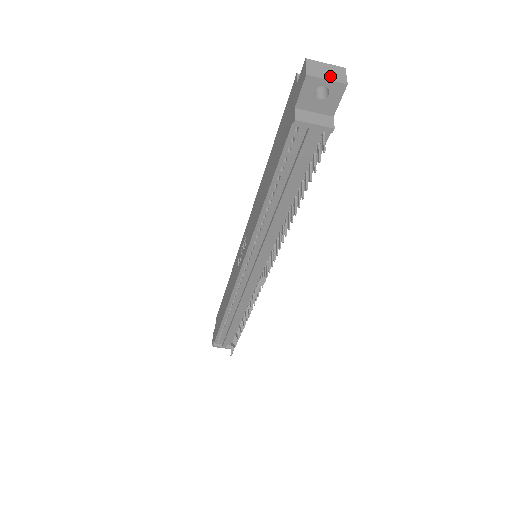
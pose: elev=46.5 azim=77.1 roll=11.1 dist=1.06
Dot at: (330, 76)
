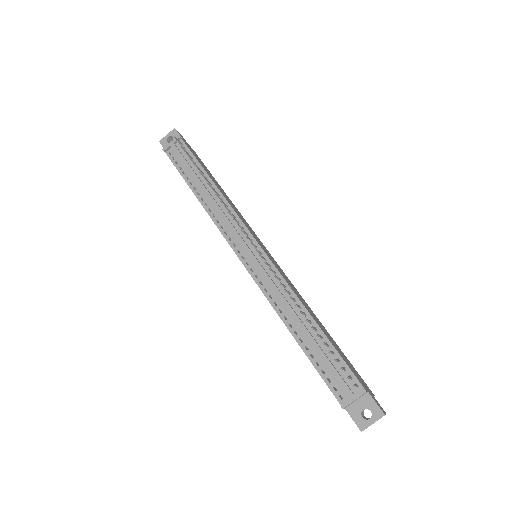
Dot at: (170, 135)
